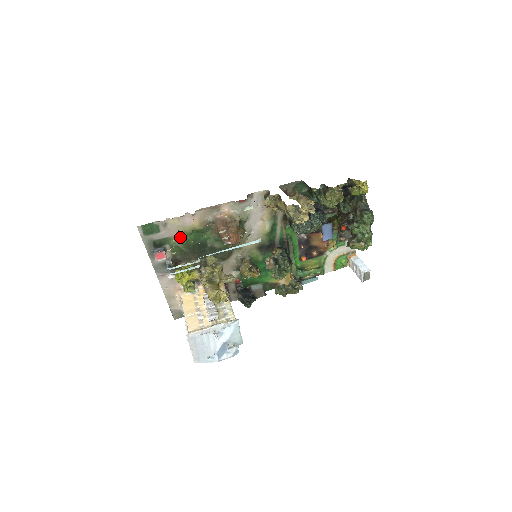
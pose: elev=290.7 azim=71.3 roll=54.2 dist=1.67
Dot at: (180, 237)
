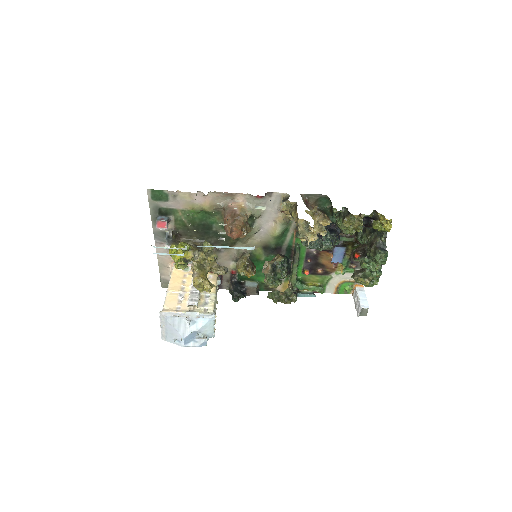
Dot at: (187, 212)
